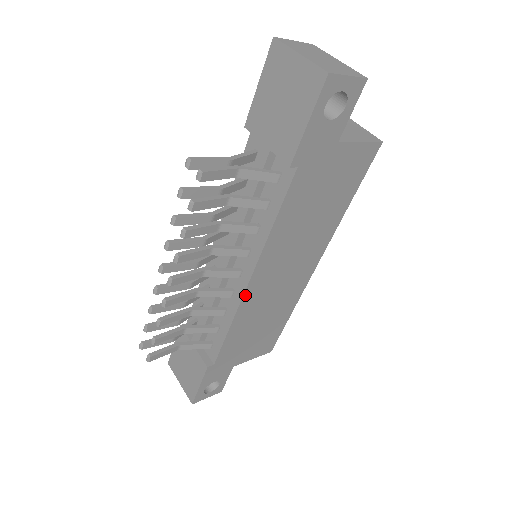
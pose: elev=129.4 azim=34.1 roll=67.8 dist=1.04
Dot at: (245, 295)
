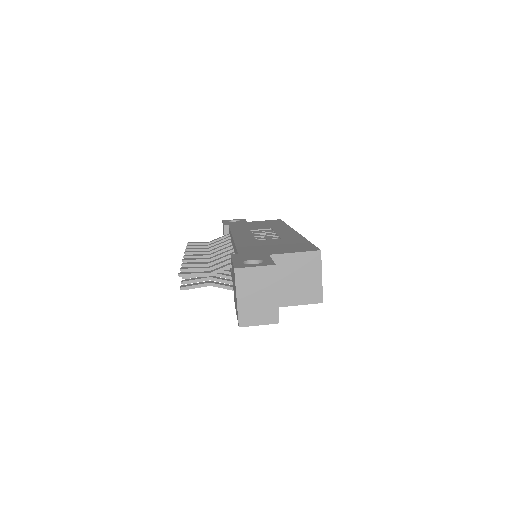
Dot at: occluded
